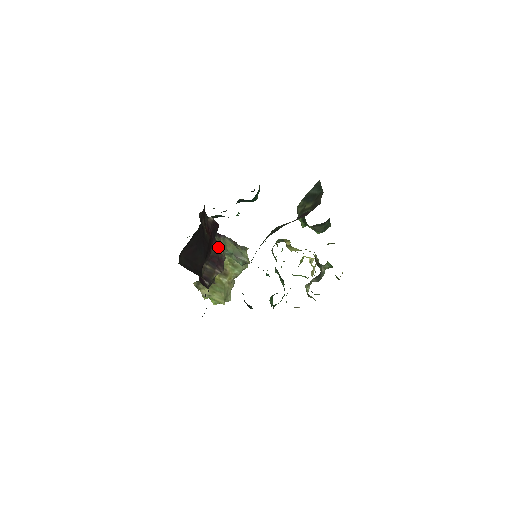
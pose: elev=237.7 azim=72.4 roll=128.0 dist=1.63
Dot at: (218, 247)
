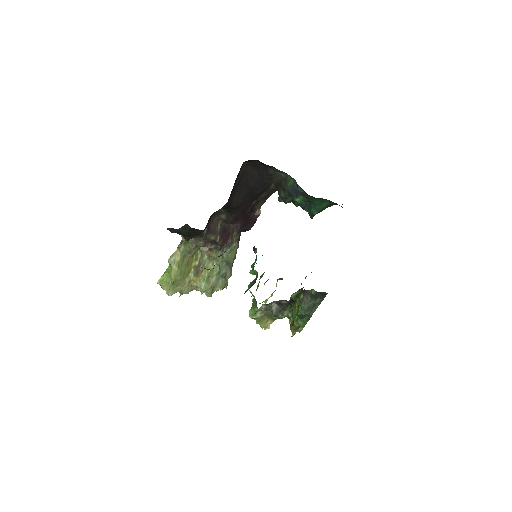
Dot at: (236, 233)
